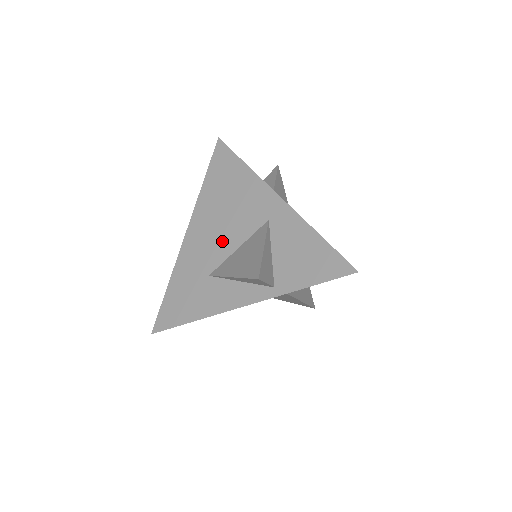
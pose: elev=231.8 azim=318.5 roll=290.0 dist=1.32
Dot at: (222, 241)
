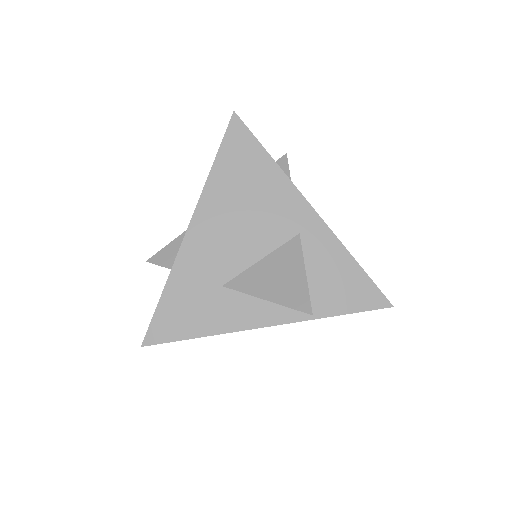
Dot at: (240, 247)
